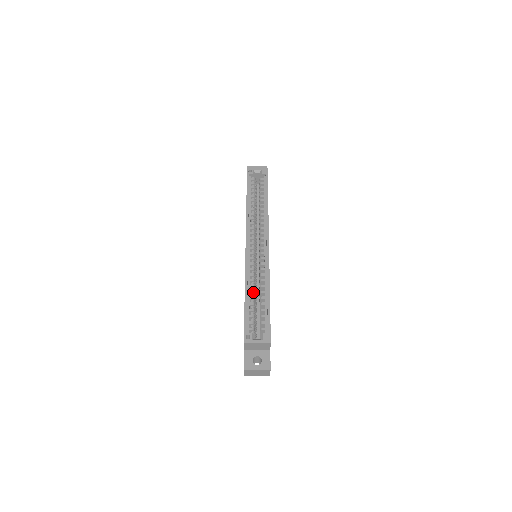
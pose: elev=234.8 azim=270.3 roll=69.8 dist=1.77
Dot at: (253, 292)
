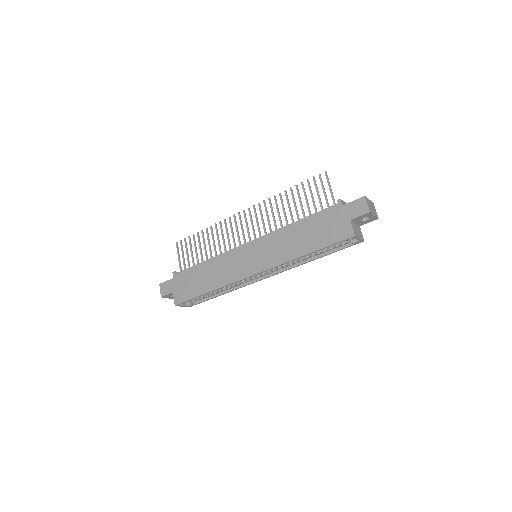
Dot at: occluded
